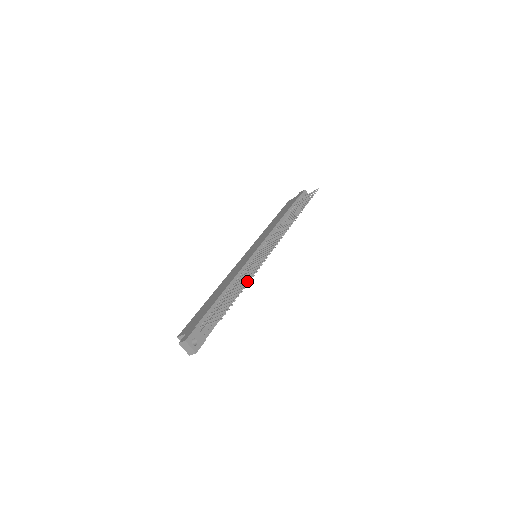
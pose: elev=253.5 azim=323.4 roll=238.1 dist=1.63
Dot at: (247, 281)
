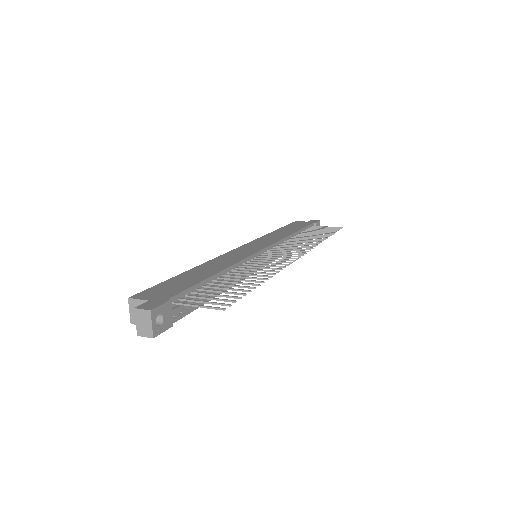
Dot at: (260, 278)
